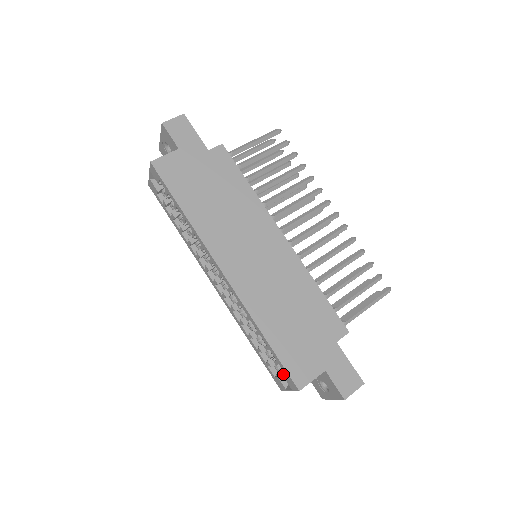
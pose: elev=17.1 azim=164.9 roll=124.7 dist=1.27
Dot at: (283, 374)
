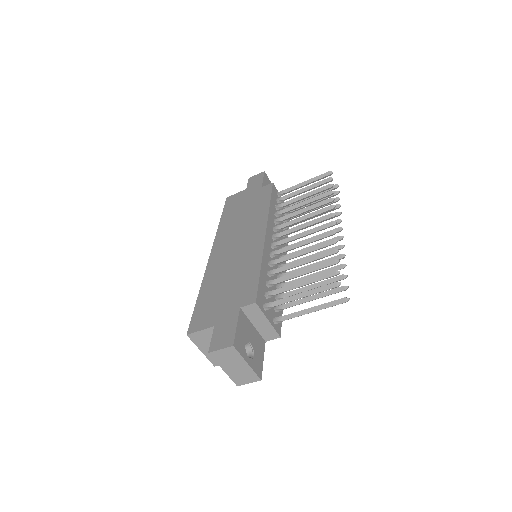
Dot at: occluded
